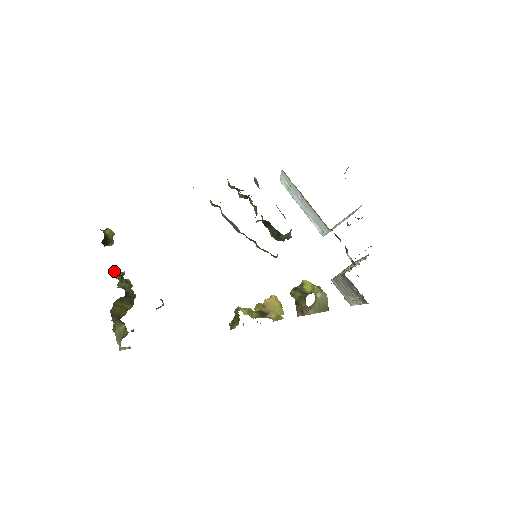
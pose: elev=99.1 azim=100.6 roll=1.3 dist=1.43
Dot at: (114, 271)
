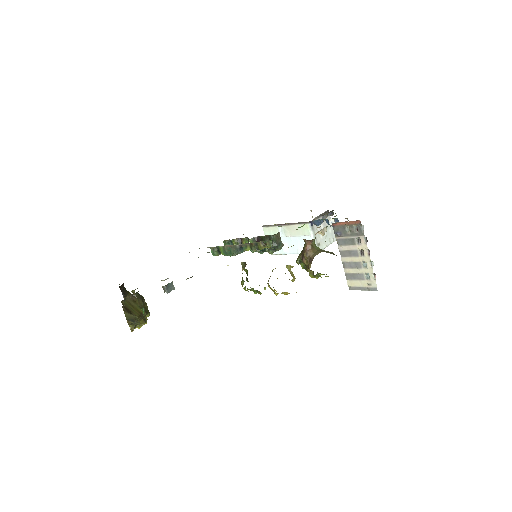
Dot at: occluded
